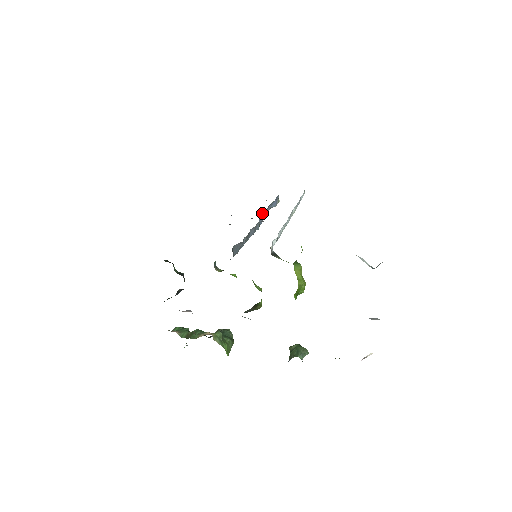
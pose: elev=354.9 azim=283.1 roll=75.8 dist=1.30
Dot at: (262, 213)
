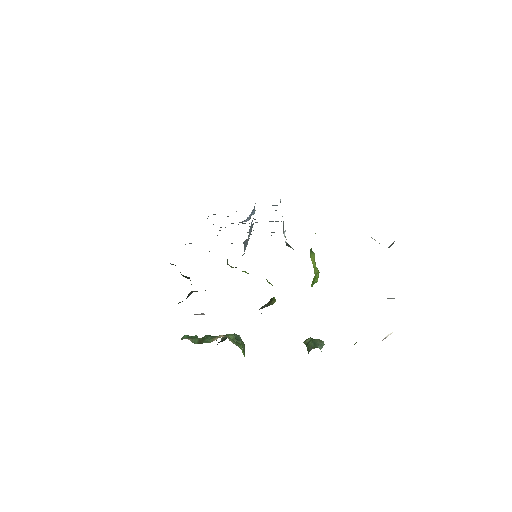
Dot at: (247, 219)
